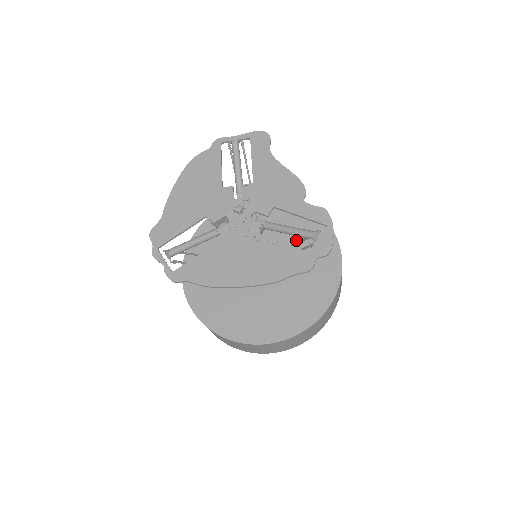
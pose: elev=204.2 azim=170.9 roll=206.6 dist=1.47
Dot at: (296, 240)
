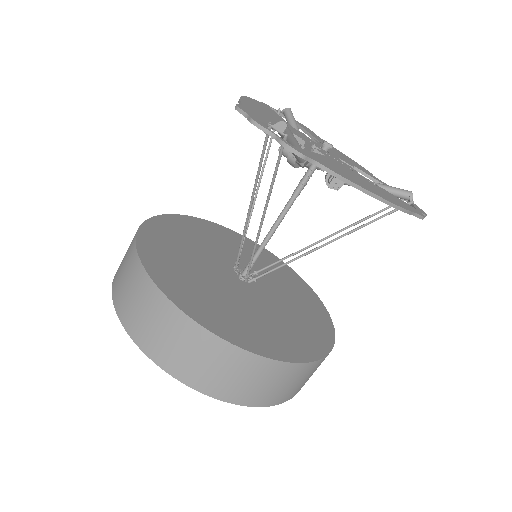
Dot at: (271, 272)
